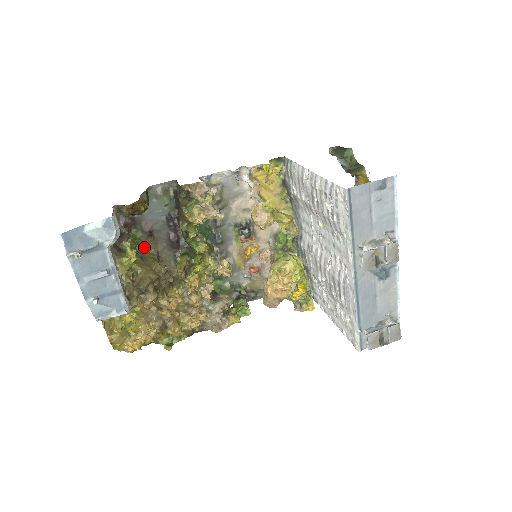
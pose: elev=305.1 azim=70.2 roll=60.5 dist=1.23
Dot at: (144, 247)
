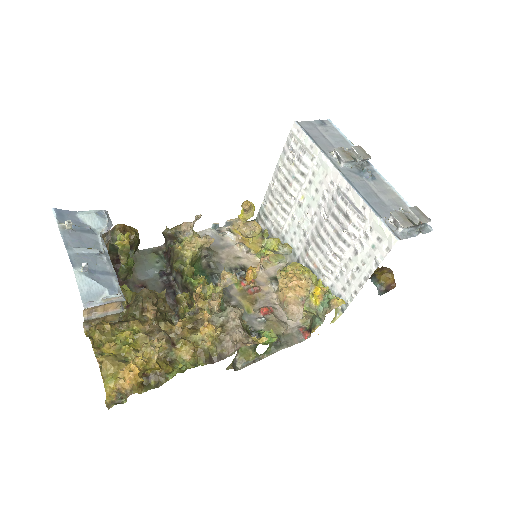
Dot at: occluded
